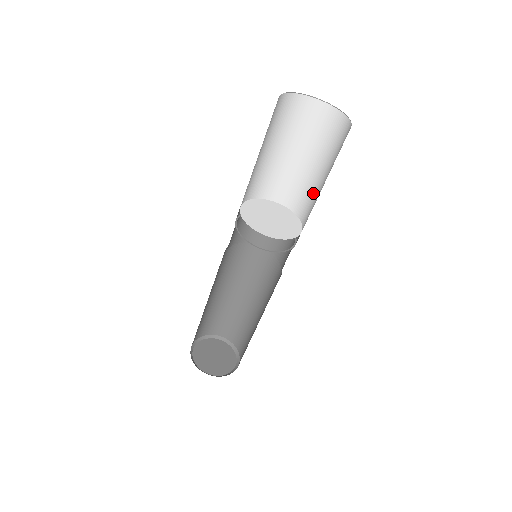
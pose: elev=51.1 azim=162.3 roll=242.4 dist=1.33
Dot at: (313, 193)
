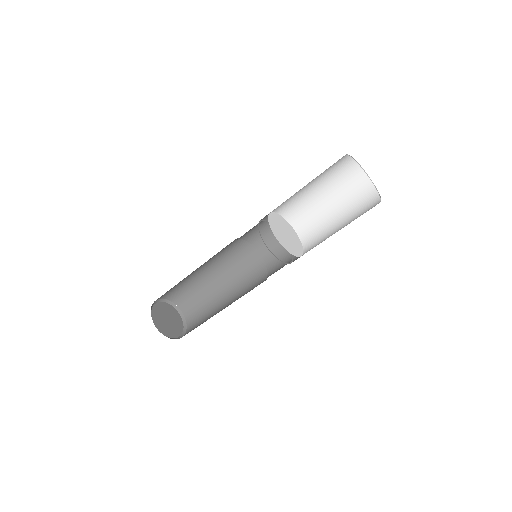
Dot at: (325, 234)
